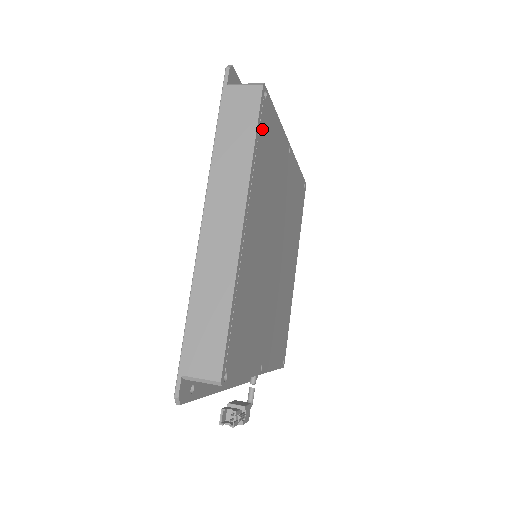
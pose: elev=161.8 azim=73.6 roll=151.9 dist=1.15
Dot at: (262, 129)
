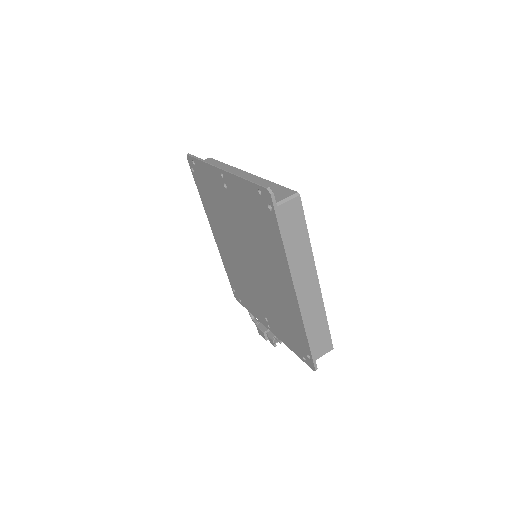
Dot at: occluded
